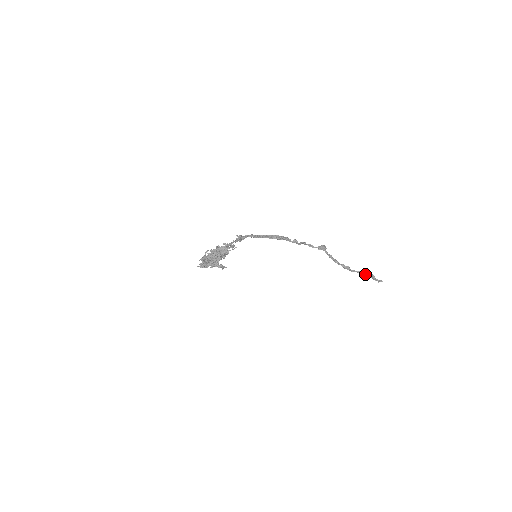
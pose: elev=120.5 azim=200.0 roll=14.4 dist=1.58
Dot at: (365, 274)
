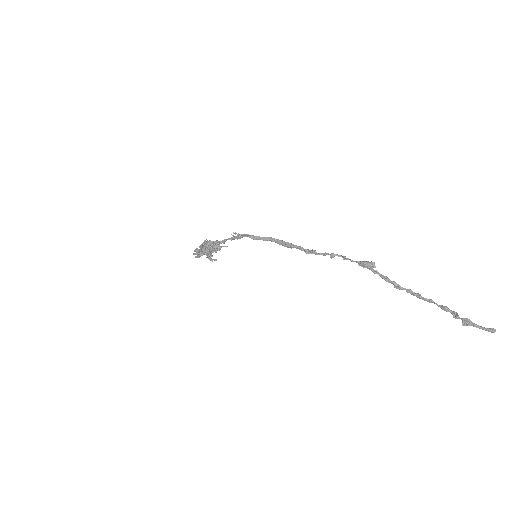
Dot at: (453, 313)
